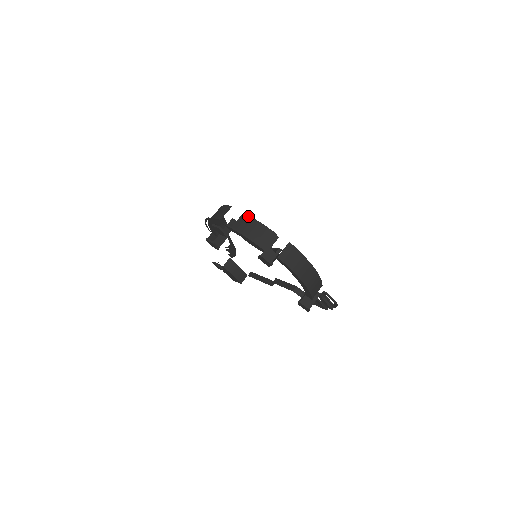
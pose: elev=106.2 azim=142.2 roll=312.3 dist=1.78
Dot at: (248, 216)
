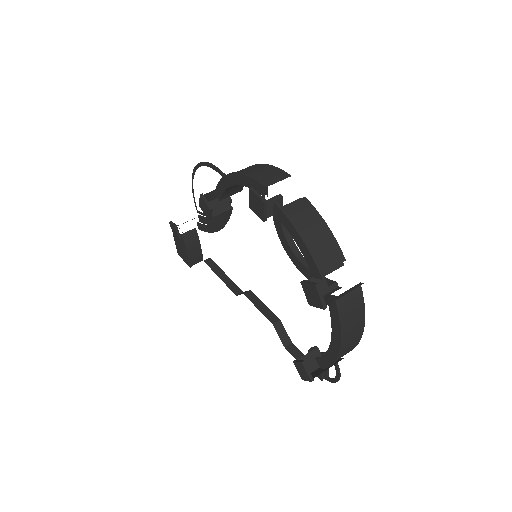
Dot at: (313, 206)
